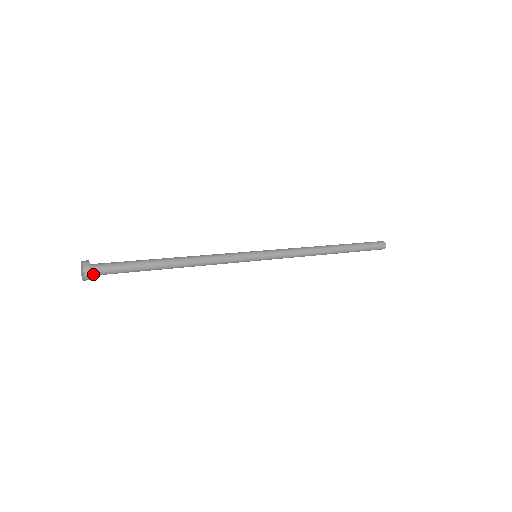
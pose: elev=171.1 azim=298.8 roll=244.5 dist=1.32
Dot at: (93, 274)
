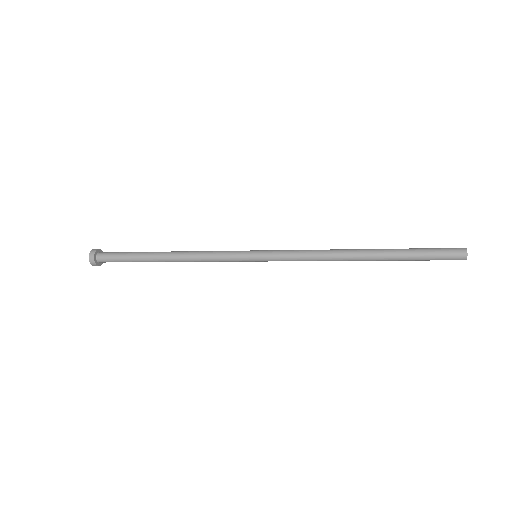
Dot at: (98, 256)
